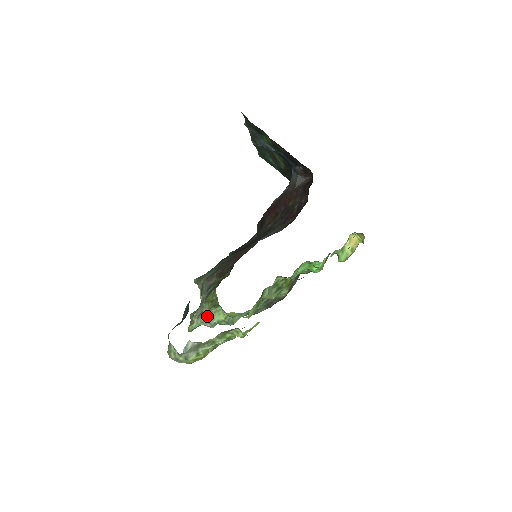
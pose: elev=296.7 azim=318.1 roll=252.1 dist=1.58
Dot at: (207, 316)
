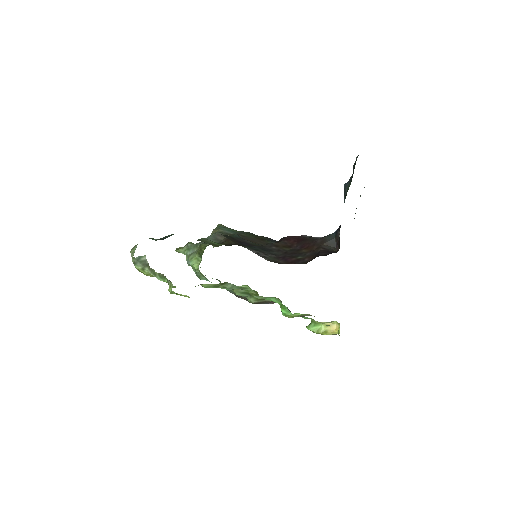
Dot at: (192, 255)
